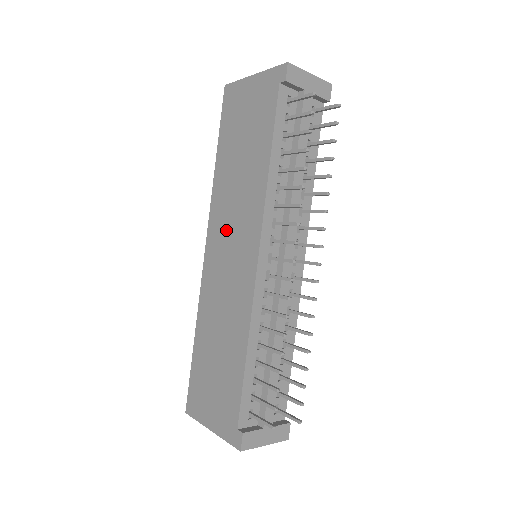
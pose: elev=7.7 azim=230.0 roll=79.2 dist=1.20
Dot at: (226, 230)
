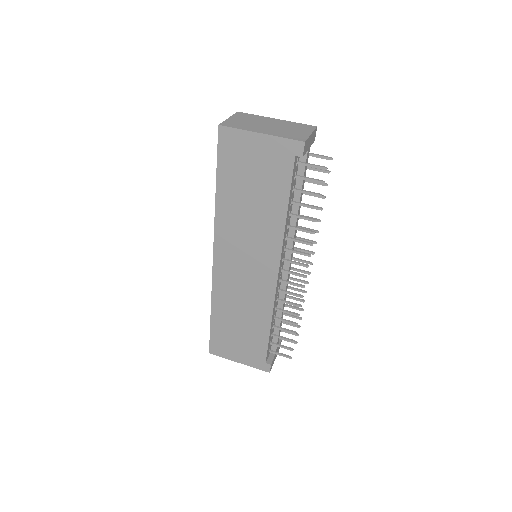
Dot at: (239, 251)
